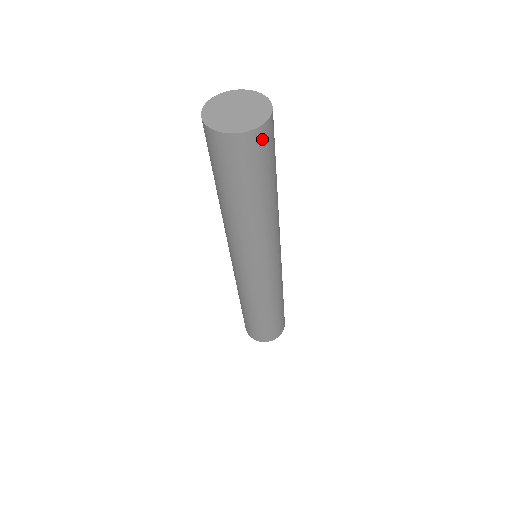
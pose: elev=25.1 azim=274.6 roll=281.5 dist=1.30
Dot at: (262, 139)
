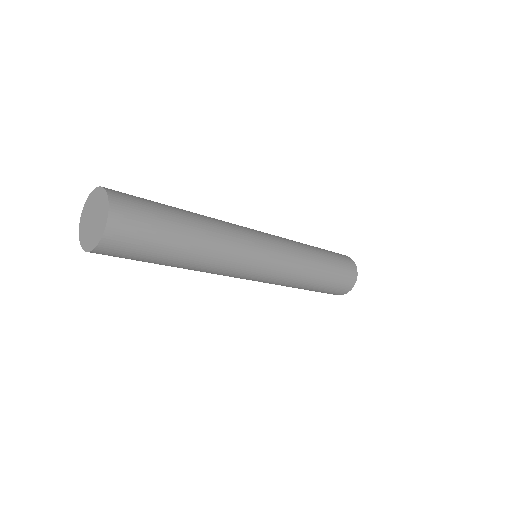
Dot at: (116, 242)
